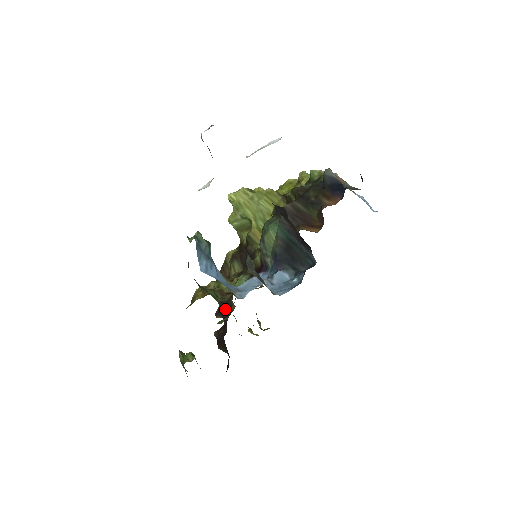
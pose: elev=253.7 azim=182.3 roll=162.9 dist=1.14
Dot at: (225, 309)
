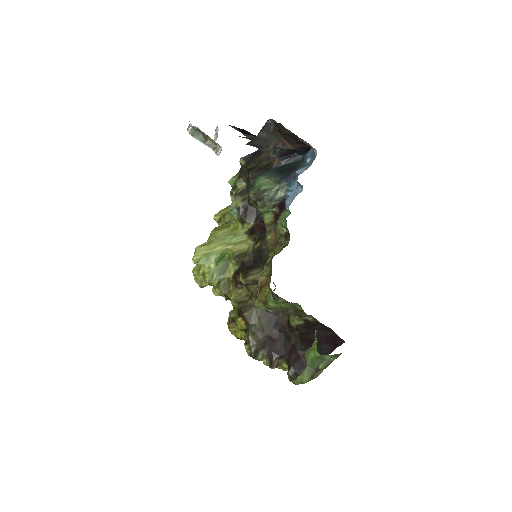
Dot at: (276, 336)
